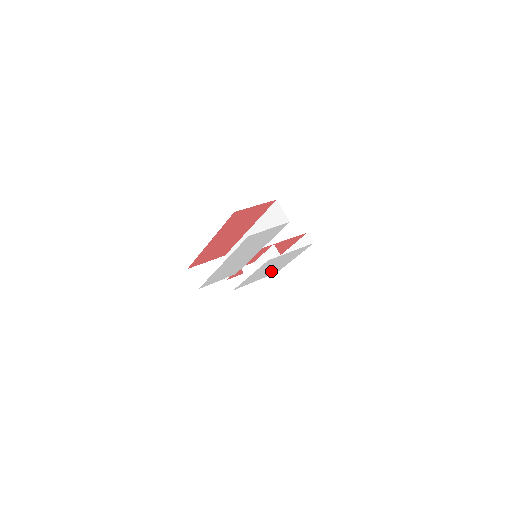
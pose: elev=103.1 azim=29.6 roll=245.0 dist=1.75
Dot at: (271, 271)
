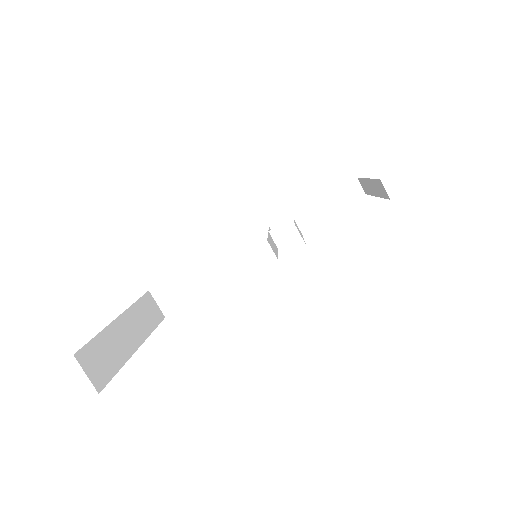
Dot at: occluded
